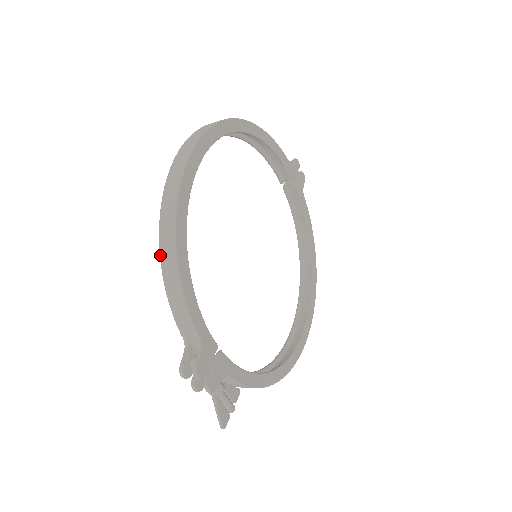
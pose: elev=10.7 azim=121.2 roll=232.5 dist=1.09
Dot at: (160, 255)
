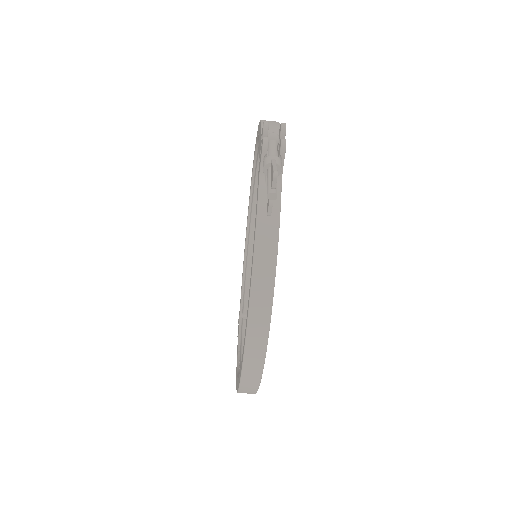
Dot at: occluded
